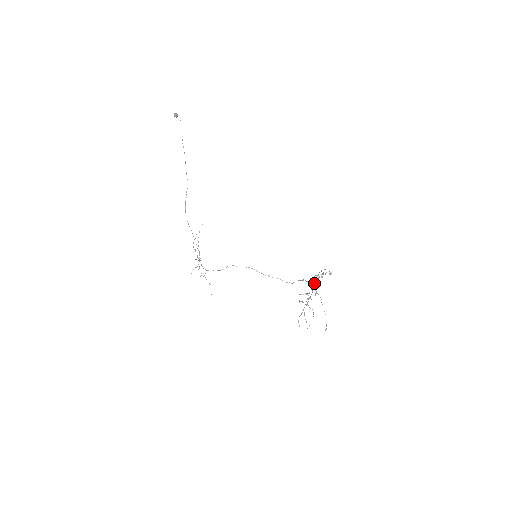
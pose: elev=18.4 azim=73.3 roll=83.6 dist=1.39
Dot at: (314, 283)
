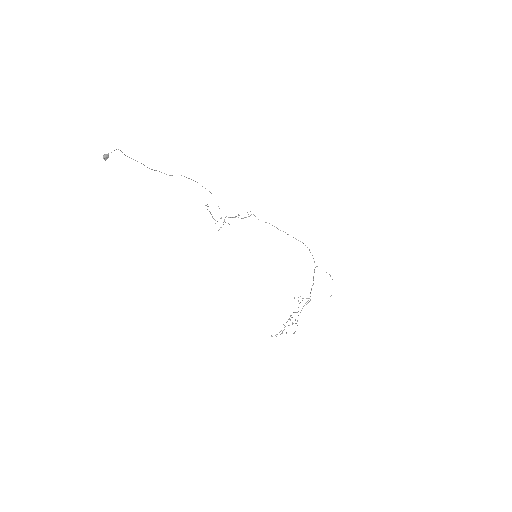
Dot at: occluded
